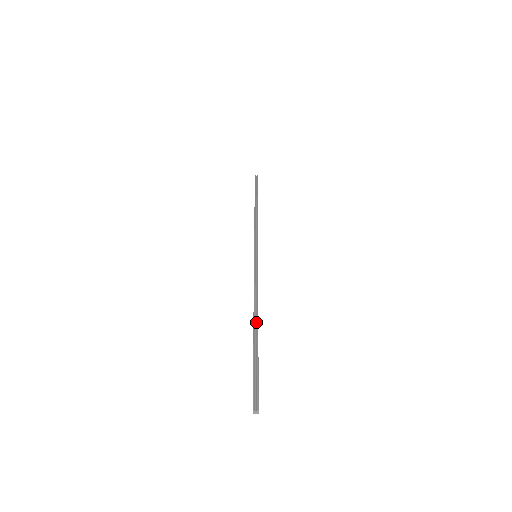
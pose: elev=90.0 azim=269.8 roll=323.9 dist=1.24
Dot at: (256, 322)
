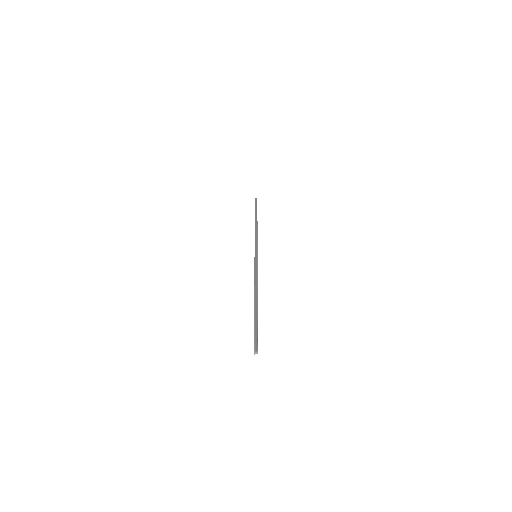
Dot at: (256, 299)
